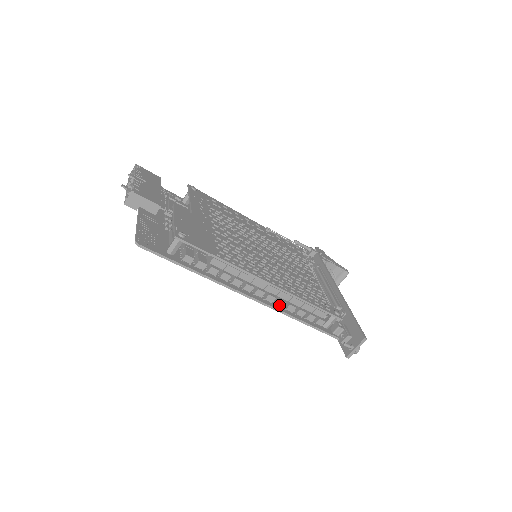
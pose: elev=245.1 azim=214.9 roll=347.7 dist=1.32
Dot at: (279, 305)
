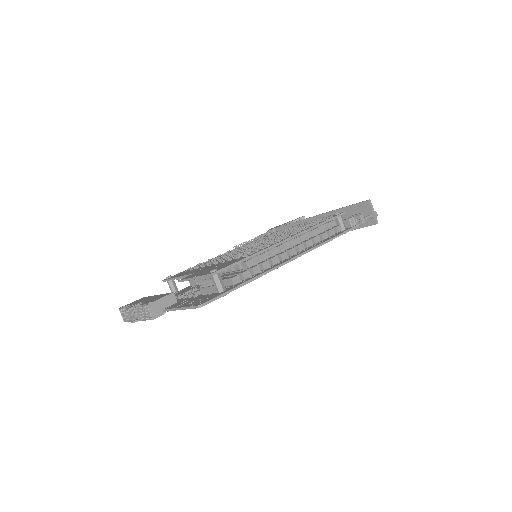
Dot at: (310, 246)
